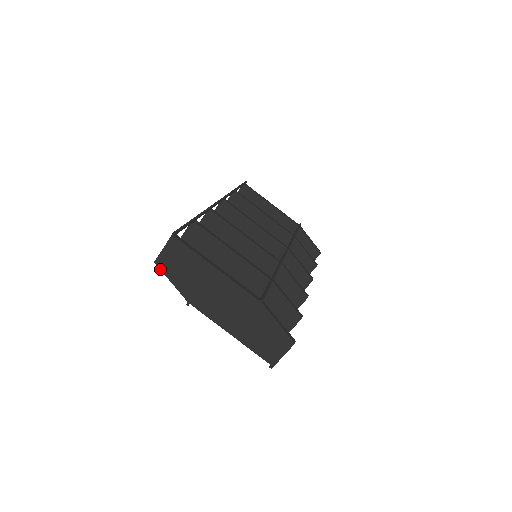
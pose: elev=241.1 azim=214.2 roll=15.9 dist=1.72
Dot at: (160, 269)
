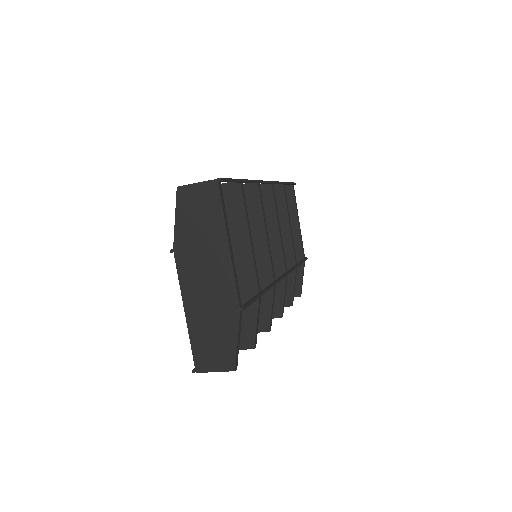
Dot at: (176, 198)
